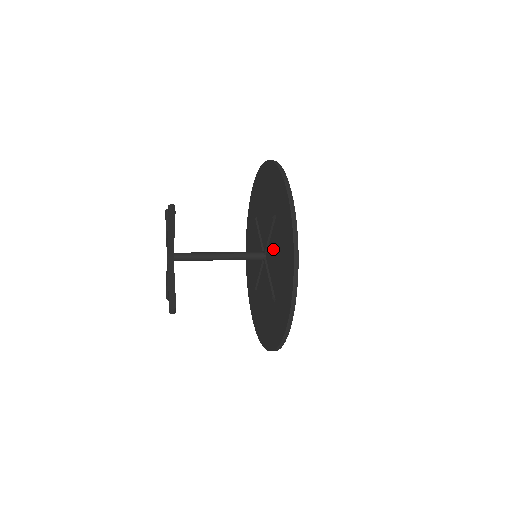
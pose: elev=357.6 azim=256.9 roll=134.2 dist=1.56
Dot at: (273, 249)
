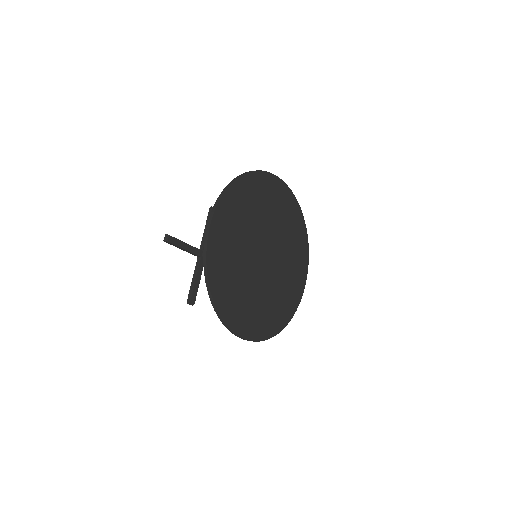
Dot at: occluded
